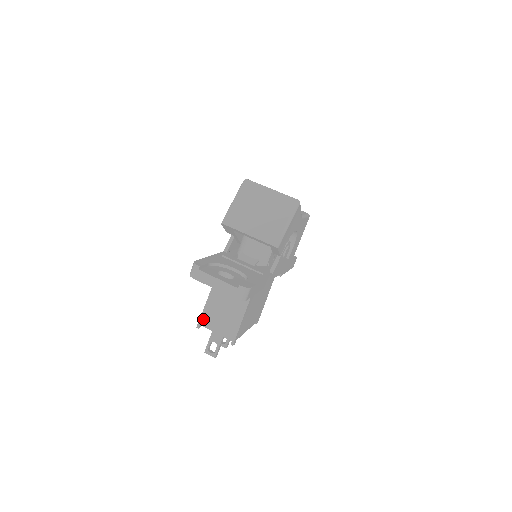
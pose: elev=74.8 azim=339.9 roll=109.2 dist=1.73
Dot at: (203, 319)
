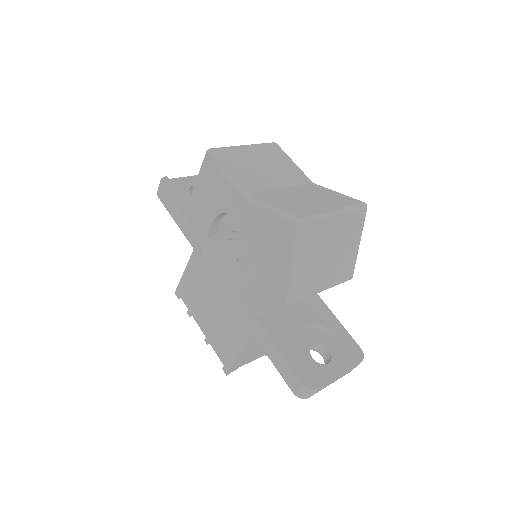
Dot at: (235, 366)
